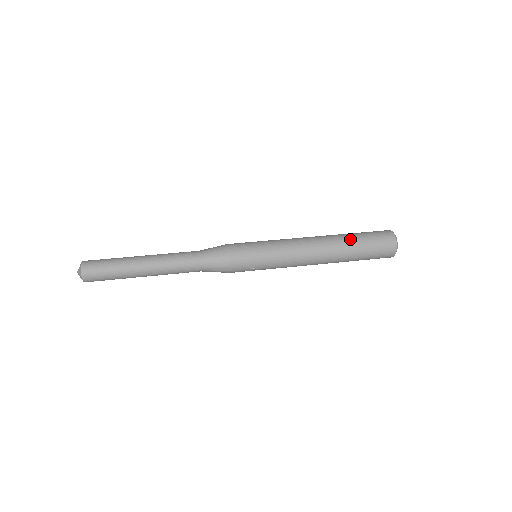
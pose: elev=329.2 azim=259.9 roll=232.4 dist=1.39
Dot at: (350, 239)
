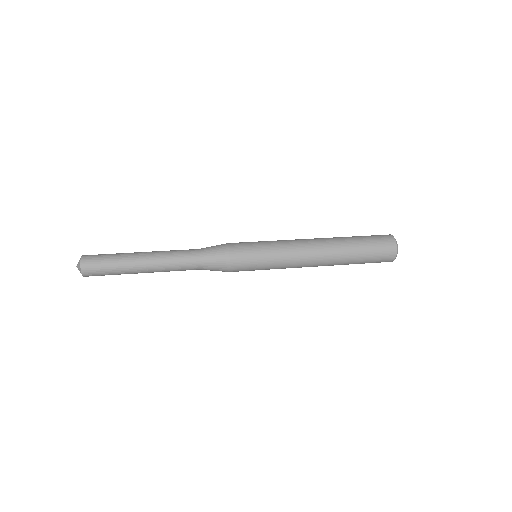
Dot at: (349, 239)
